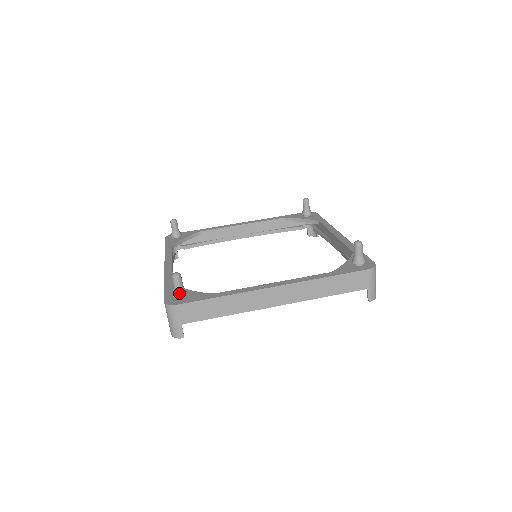
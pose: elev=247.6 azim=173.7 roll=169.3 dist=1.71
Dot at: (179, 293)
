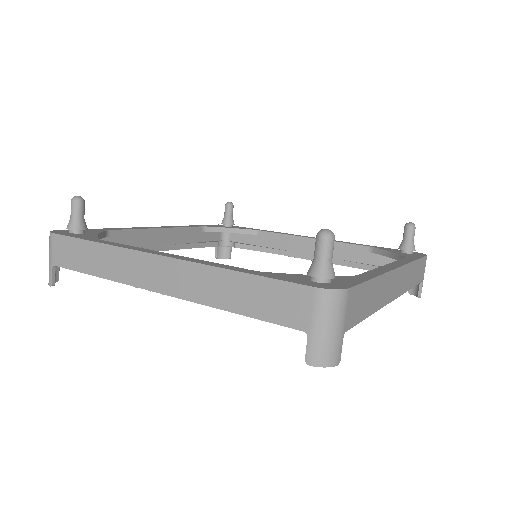
Dot at: (70, 223)
